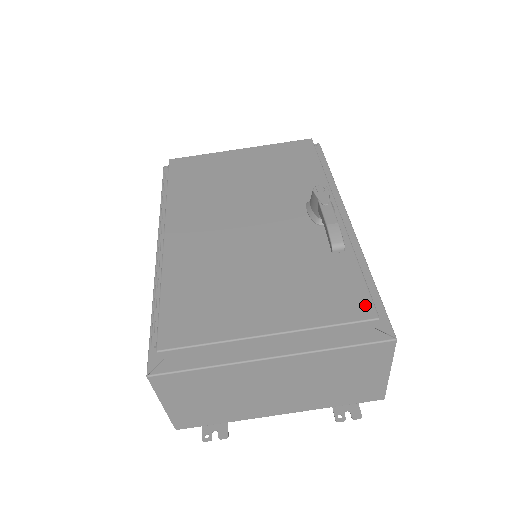
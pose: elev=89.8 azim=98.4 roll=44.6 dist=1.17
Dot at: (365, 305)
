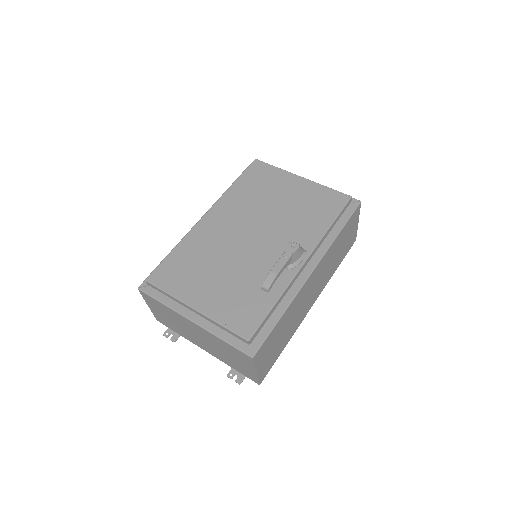
Dot at: (250, 329)
